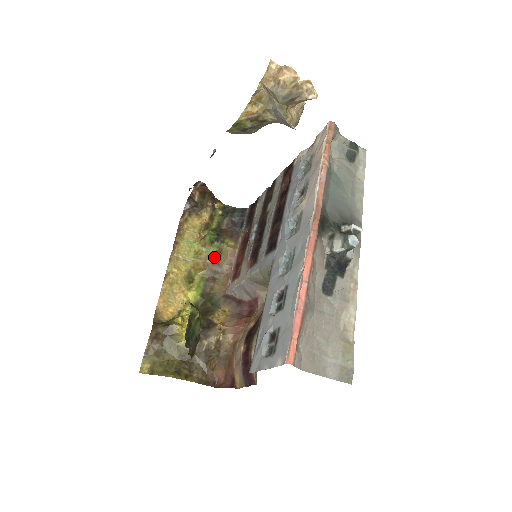
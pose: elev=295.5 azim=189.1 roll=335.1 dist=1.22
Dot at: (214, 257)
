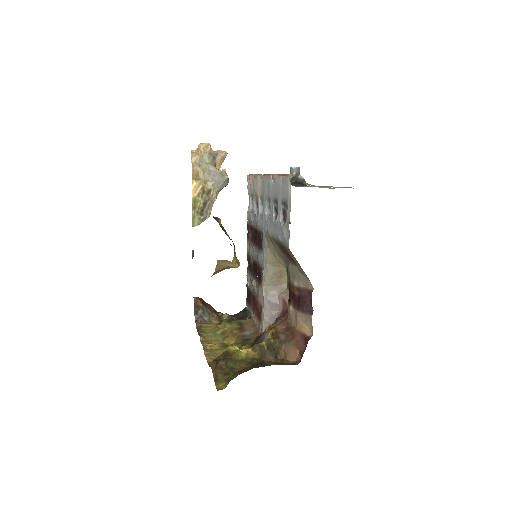
Dot at: (238, 328)
